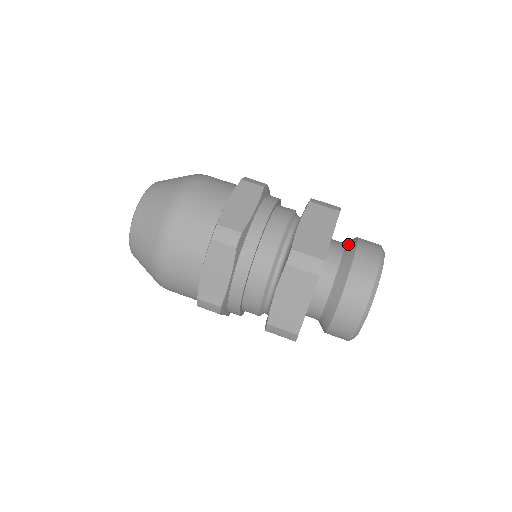
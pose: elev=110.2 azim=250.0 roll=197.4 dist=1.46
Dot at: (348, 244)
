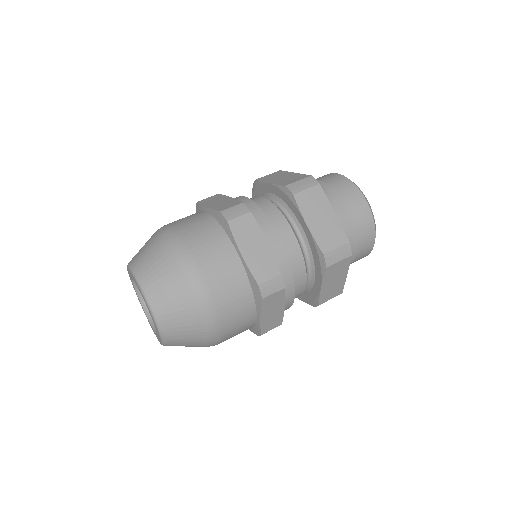
Dot at: (328, 198)
